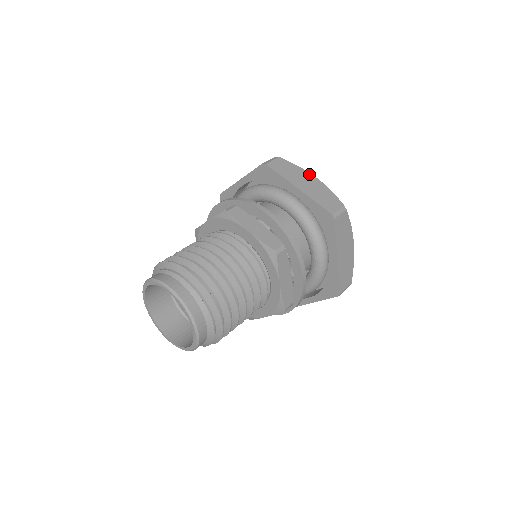
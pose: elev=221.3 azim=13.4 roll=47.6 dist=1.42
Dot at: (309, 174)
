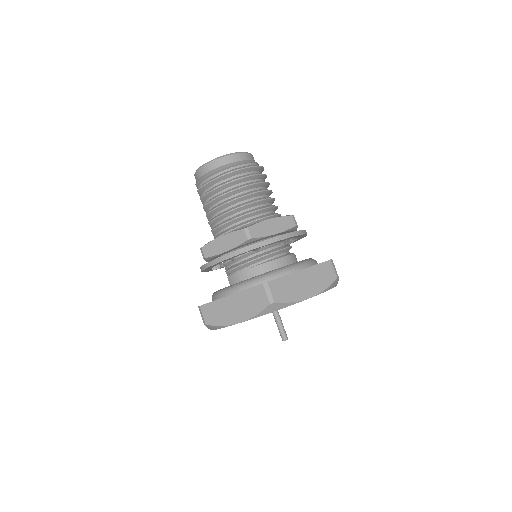
Dot at: occluded
